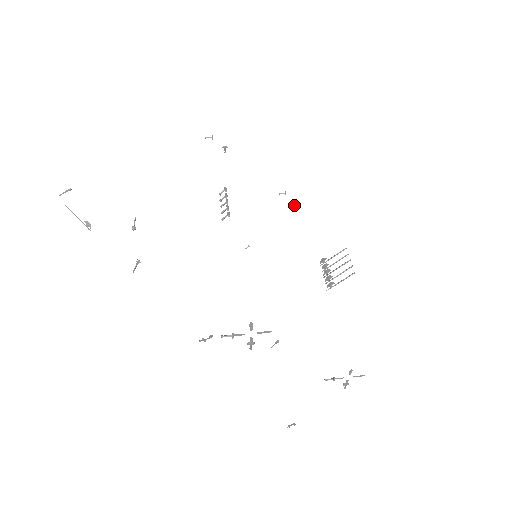
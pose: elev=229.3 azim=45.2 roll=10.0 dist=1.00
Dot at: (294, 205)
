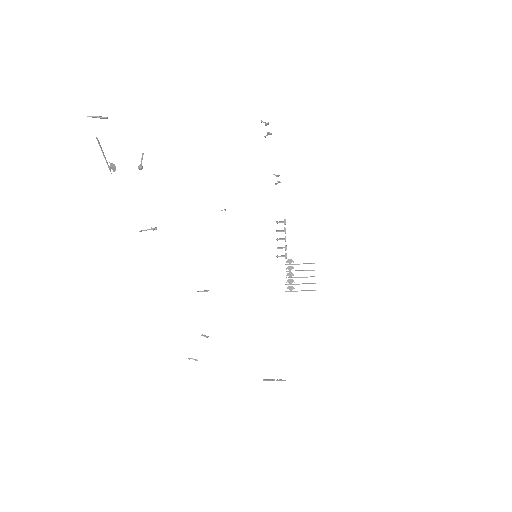
Dot at: (276, 184)
